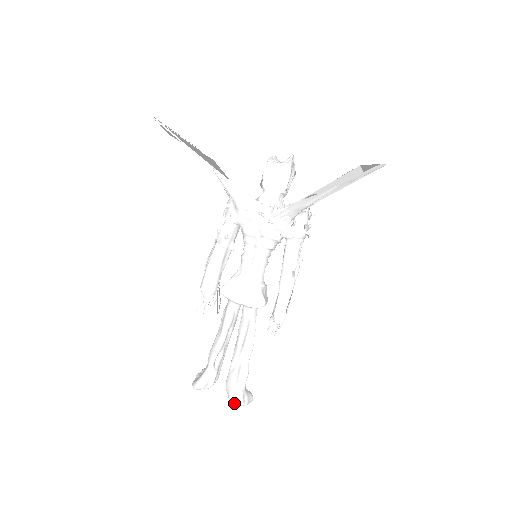
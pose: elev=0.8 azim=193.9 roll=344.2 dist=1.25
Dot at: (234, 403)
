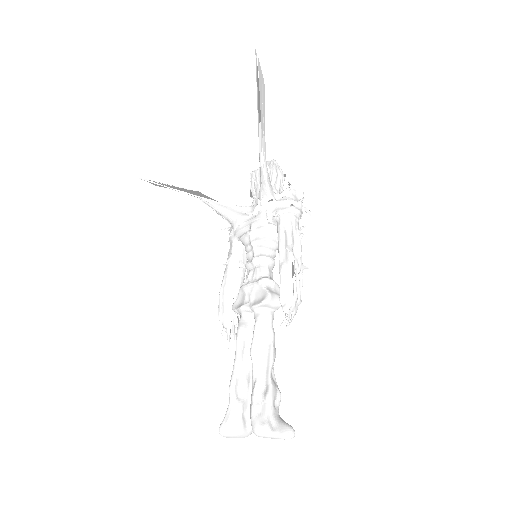
Dot at: (257, 433)
